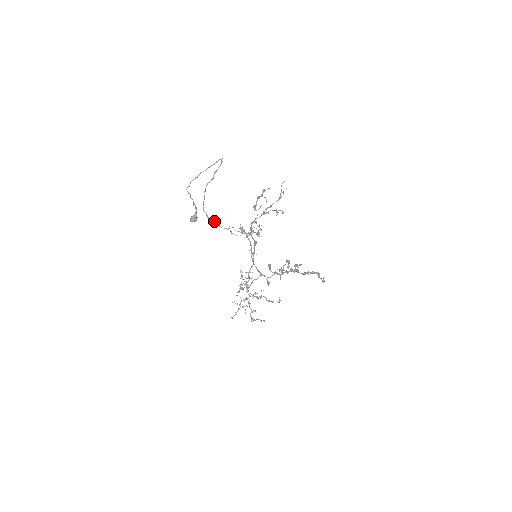
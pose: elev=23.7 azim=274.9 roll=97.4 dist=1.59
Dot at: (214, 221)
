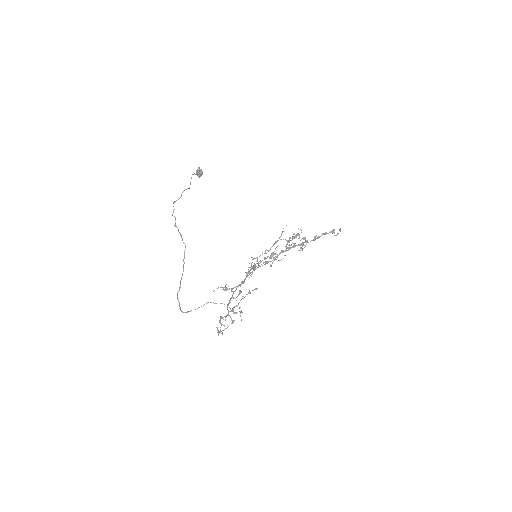
Dot at: (195, 309)
